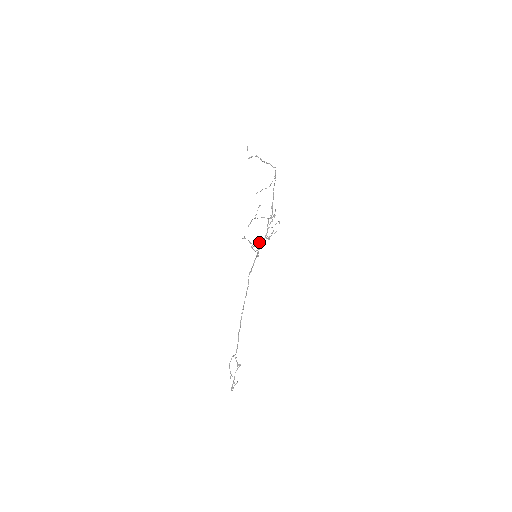
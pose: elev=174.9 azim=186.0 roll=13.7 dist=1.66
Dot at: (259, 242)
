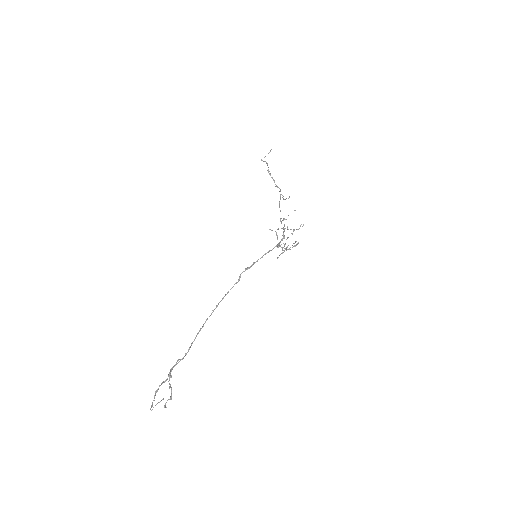
Dot at: occluded
